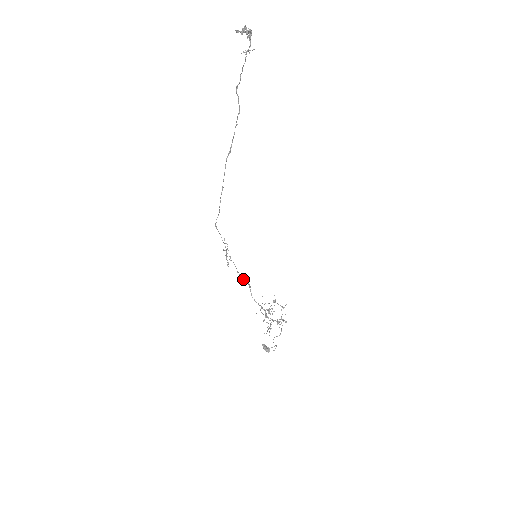
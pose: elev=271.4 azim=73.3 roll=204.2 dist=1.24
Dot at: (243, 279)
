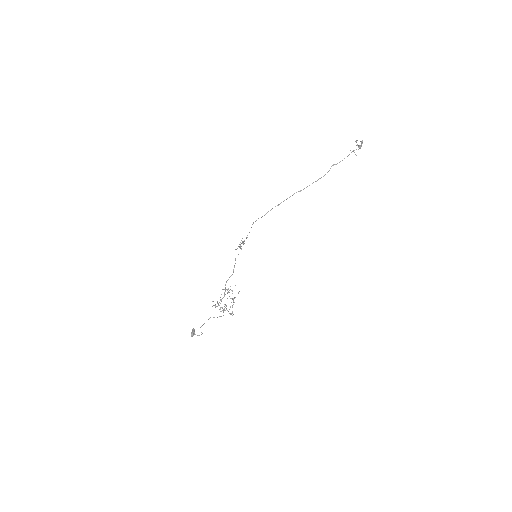
Dot at: (234, 266)
